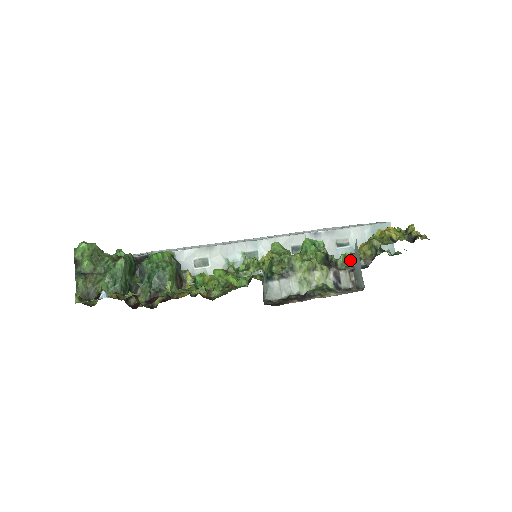
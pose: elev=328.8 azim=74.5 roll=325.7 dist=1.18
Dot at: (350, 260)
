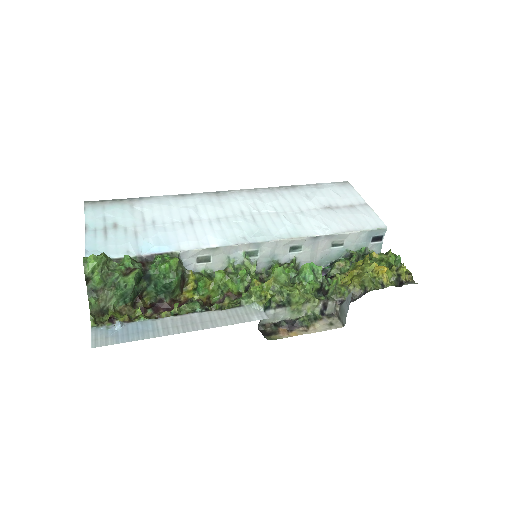
Dot at: (340, 288)
